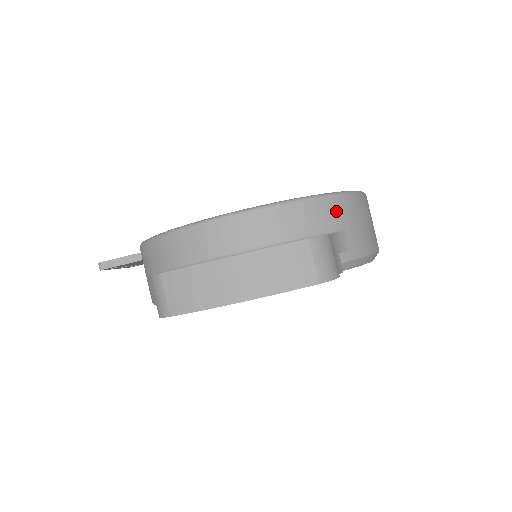
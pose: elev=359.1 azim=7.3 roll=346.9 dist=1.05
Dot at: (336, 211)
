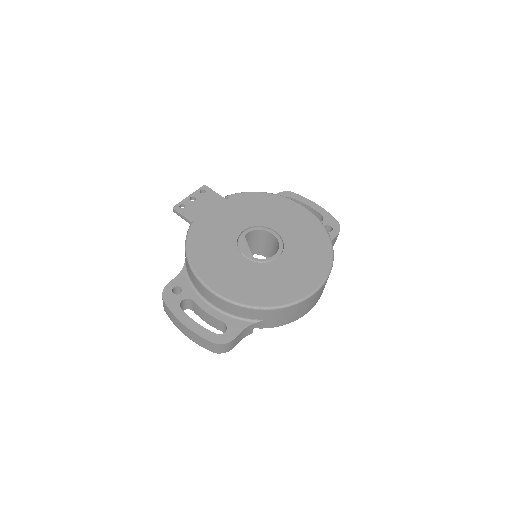
Dot at: (264, 314)
